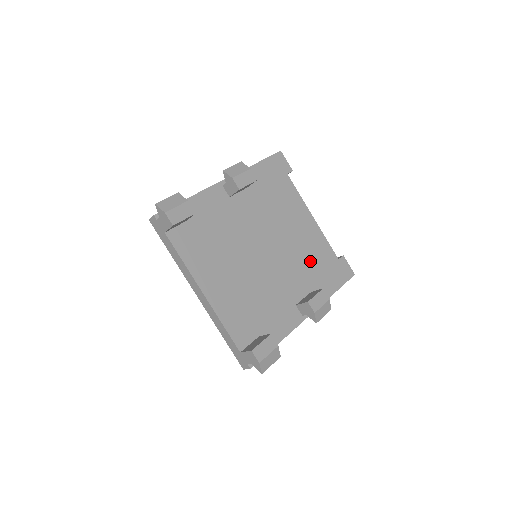
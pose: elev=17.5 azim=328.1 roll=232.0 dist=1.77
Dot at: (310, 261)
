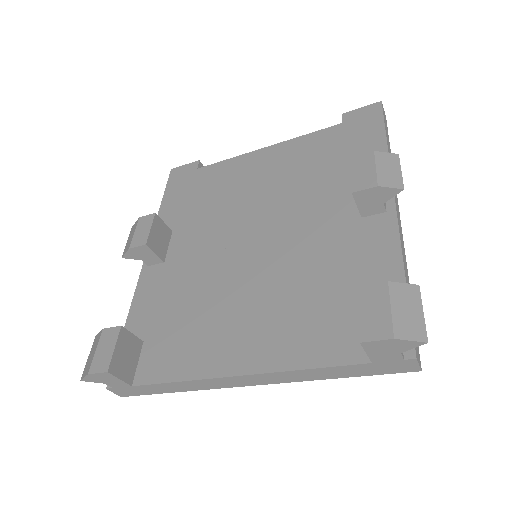
Dot at: (315, 170)
